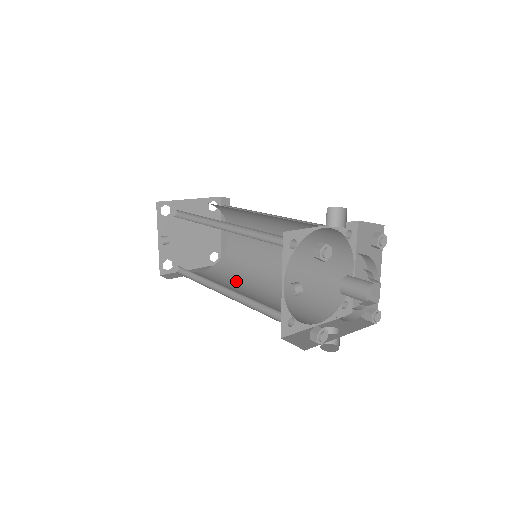
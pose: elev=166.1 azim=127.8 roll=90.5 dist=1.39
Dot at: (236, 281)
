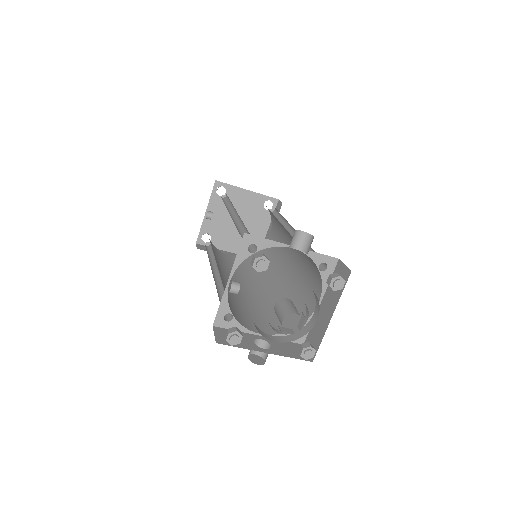
Dot at: (245, 274)
